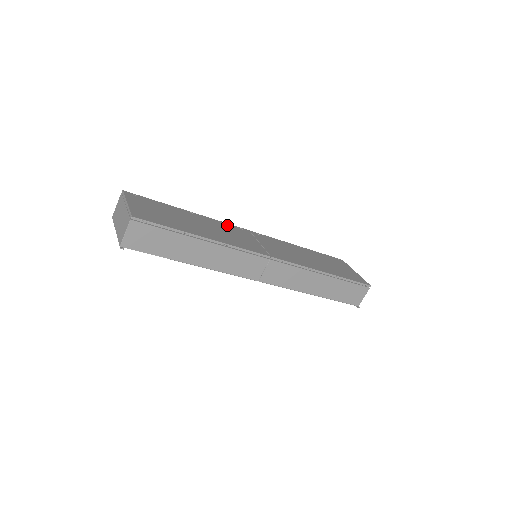
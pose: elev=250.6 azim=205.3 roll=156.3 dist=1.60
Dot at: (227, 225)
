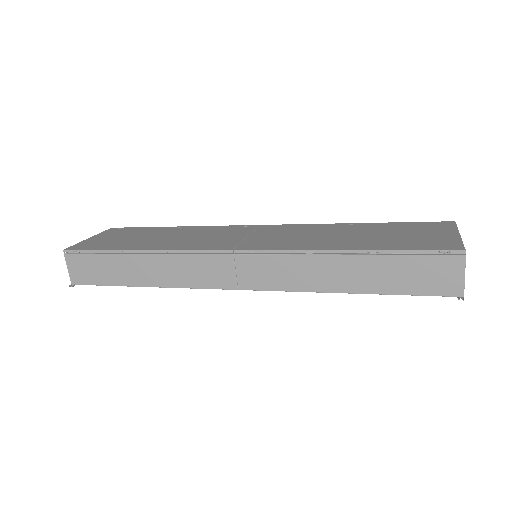
Dot at: (222, 228)
